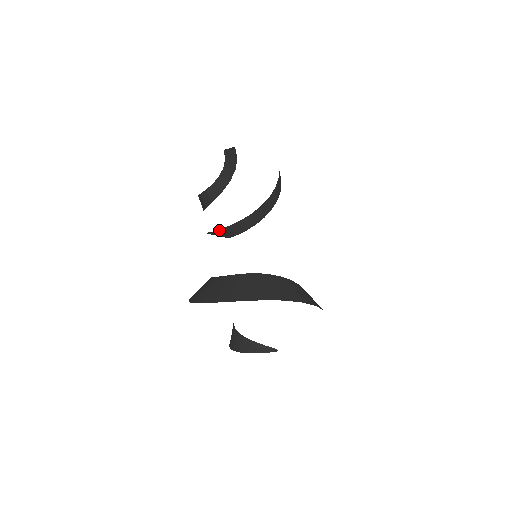
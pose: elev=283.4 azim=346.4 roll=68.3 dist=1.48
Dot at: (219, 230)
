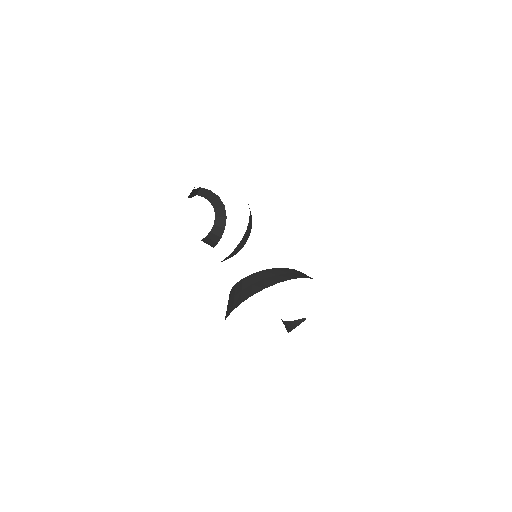
Dot at: (235, 249)
